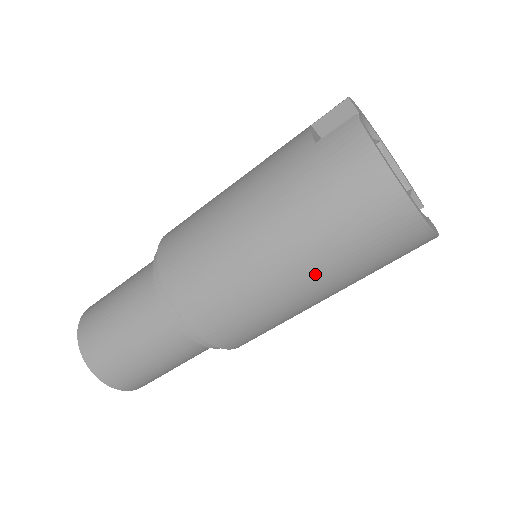
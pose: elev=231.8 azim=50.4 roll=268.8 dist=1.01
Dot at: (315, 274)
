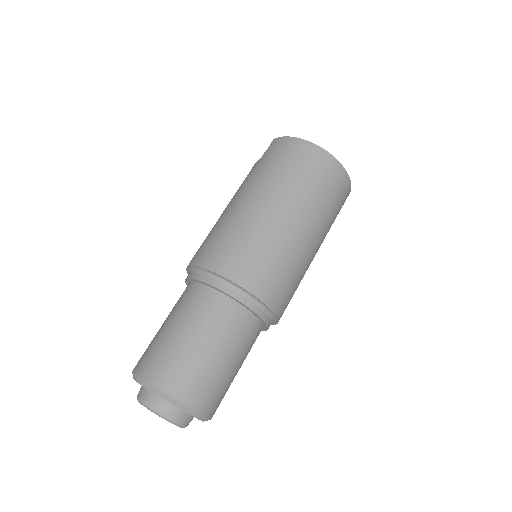
Dot at: (298, 208)
